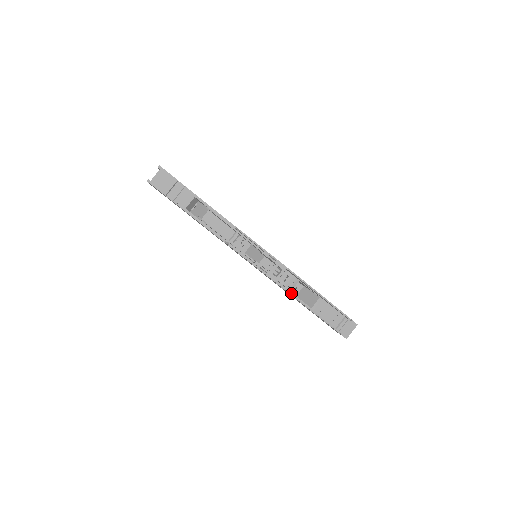
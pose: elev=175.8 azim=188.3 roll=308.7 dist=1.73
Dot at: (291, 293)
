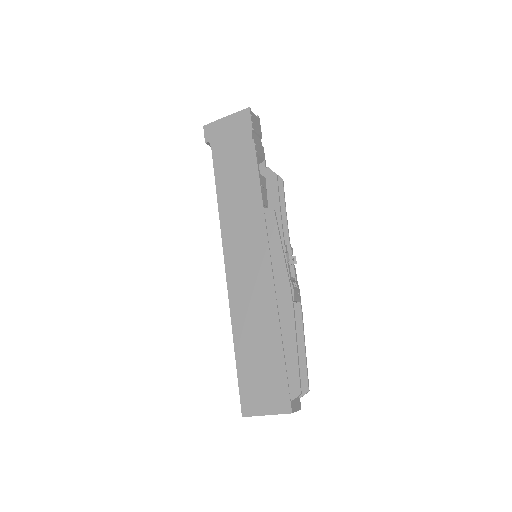
Dot at: occluded
